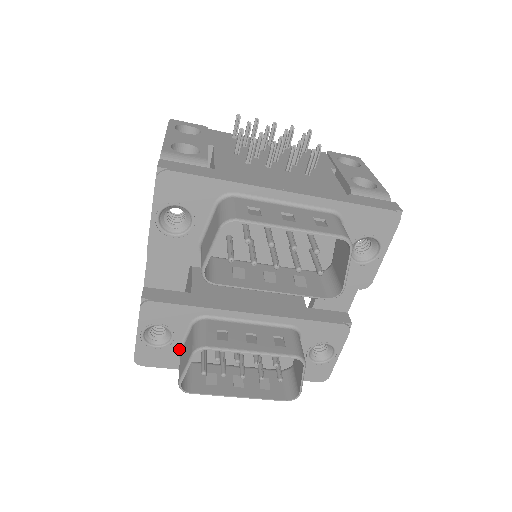
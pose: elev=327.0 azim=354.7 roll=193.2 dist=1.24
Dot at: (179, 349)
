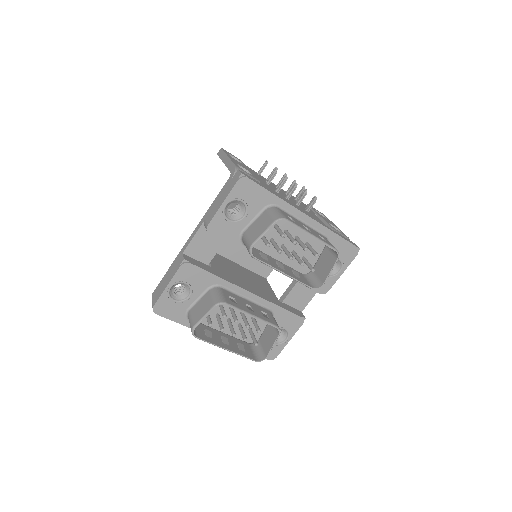
Dot at: (189, 307)
